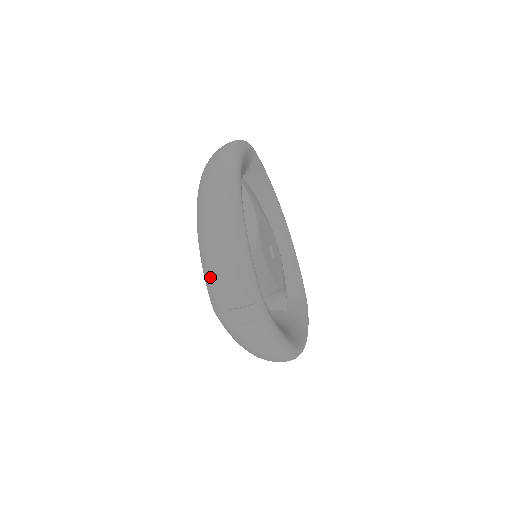
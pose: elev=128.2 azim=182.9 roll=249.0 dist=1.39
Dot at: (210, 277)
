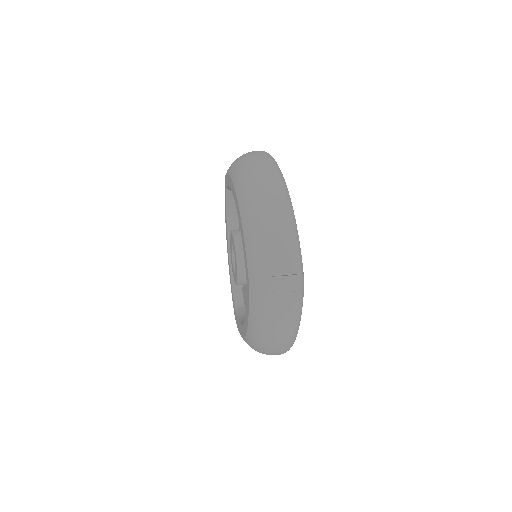
Dot at: (259, 246)
